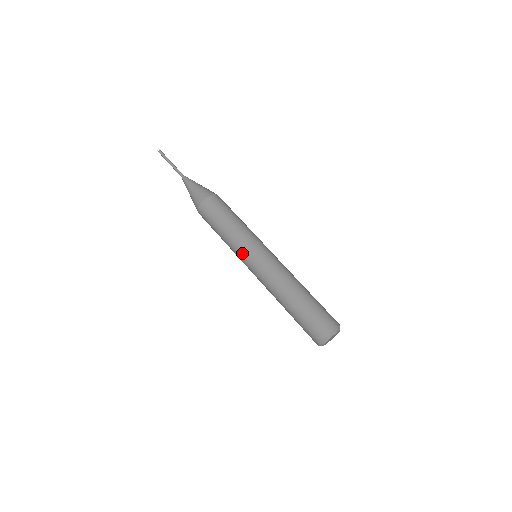
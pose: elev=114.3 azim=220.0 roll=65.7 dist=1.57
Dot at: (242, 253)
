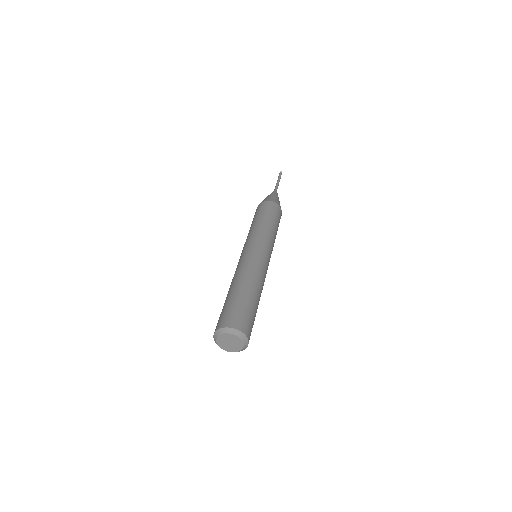
Dot at: (259, 239)
